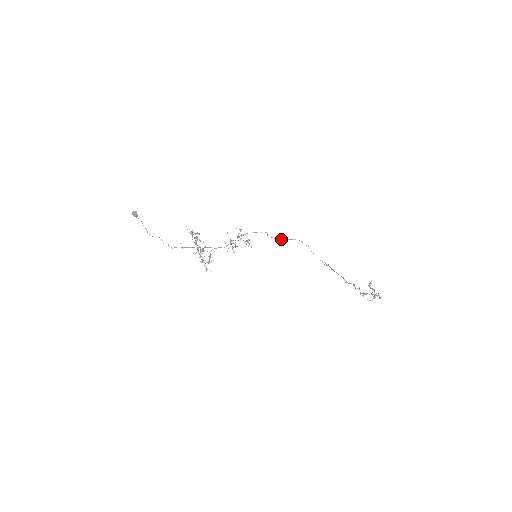
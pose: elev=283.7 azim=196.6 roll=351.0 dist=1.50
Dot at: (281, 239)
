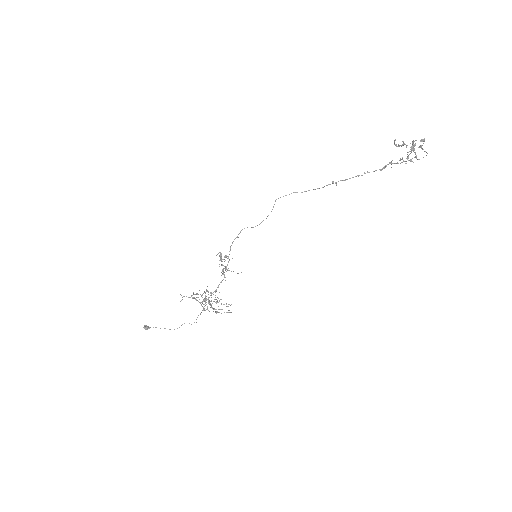
Dot at: (267, 216)
